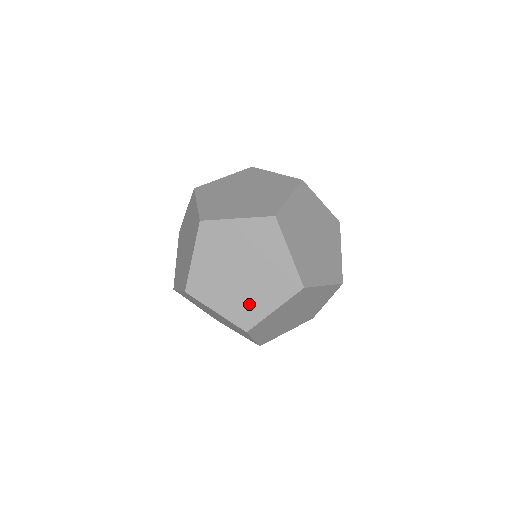
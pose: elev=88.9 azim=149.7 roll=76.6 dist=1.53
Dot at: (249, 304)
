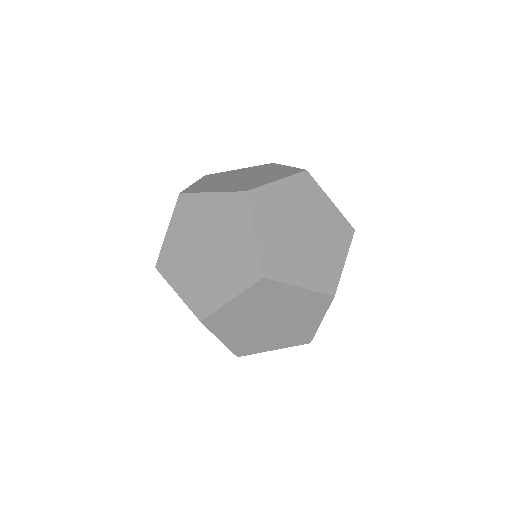
Dot at: (256, 342)
